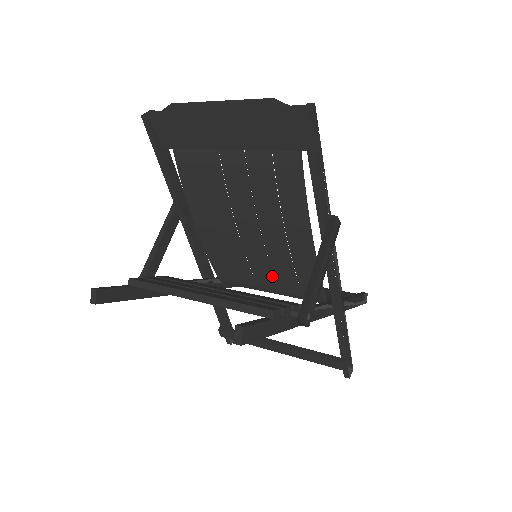
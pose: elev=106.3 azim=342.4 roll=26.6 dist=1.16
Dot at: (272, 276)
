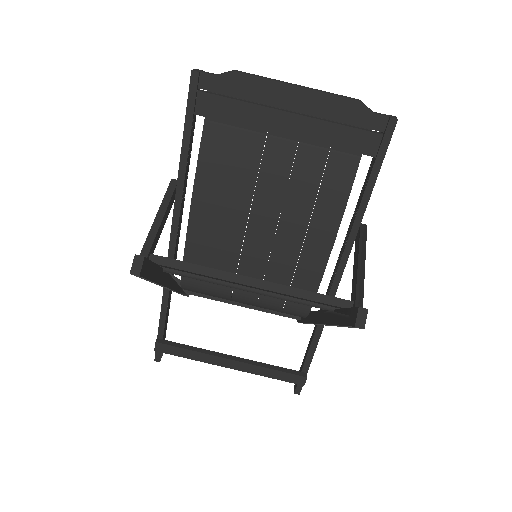
Dot at: occluded
